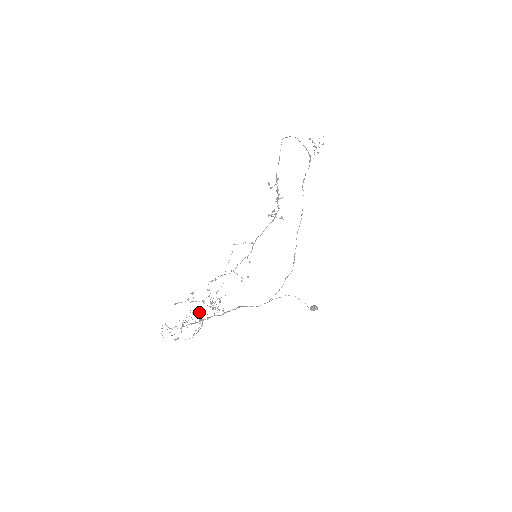
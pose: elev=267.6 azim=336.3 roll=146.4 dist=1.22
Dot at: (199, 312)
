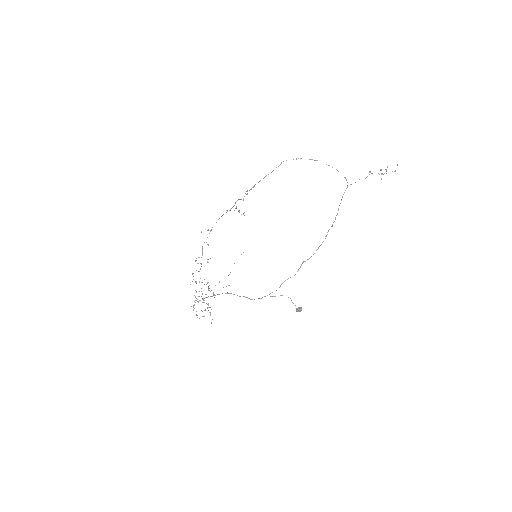
Dot at: (202, 293)
